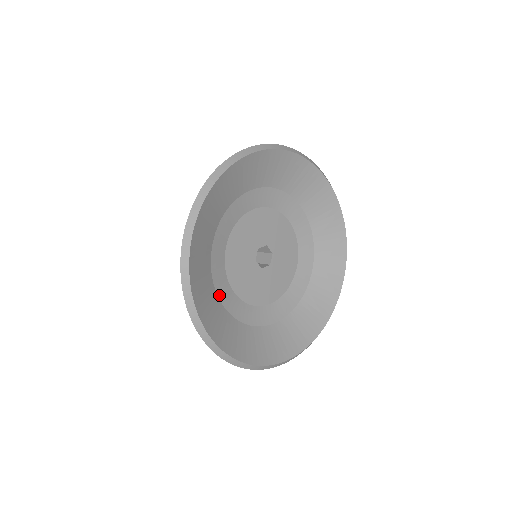
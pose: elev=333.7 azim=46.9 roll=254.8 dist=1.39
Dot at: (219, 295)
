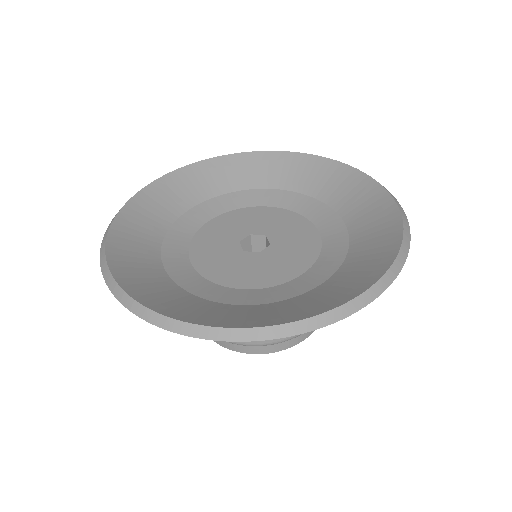
Dot at: (165, 244)
